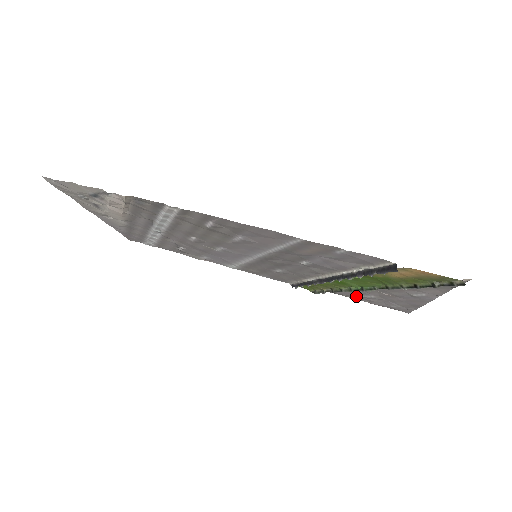
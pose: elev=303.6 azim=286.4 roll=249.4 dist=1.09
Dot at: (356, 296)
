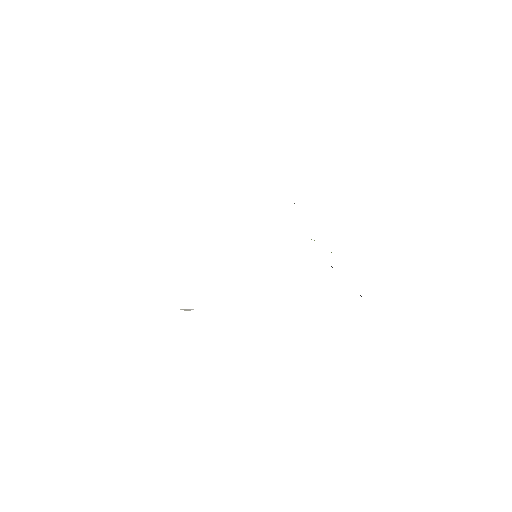
Dot at: occluded
